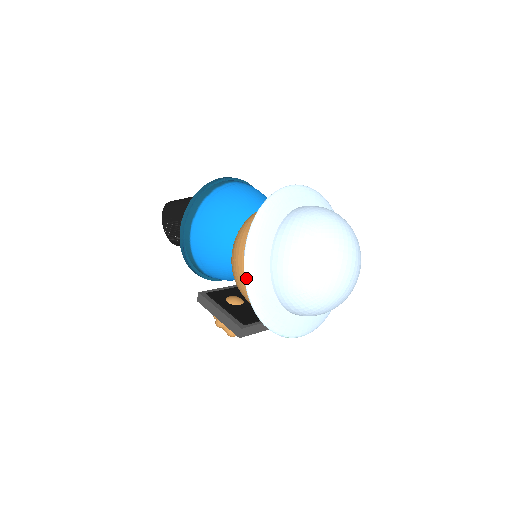
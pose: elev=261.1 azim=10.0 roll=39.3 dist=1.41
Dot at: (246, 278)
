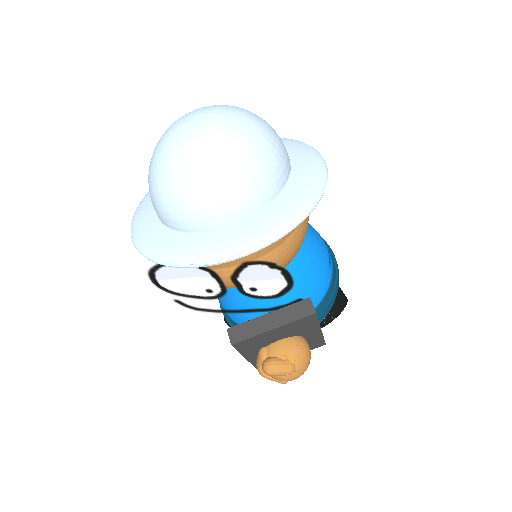
Dot at: (131, 232)
